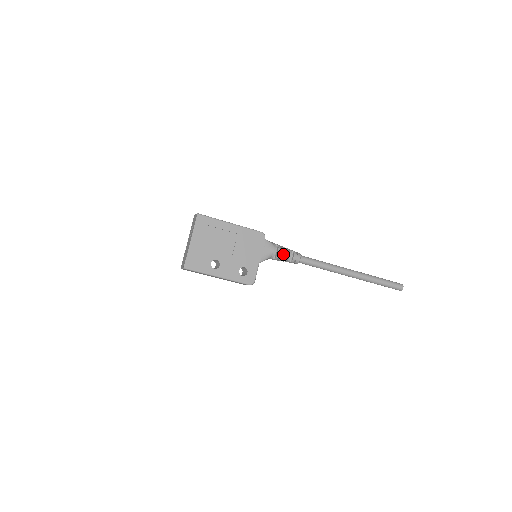
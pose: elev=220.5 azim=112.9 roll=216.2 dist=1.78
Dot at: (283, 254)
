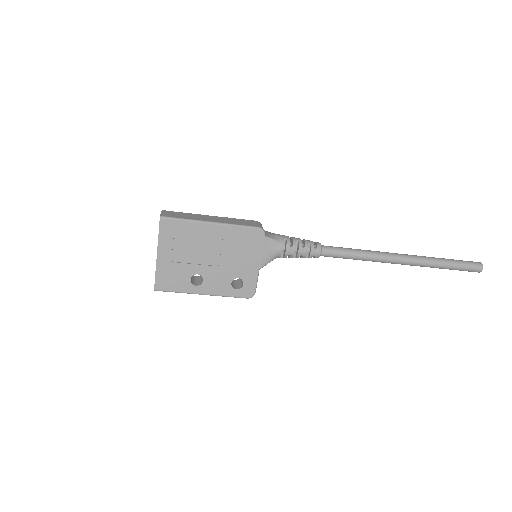
Dot at: (294, 252)
